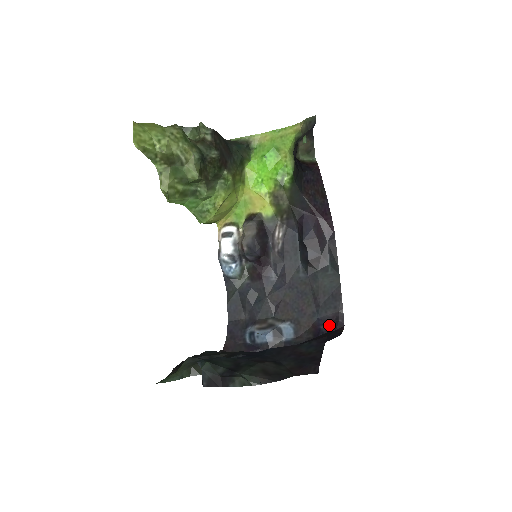
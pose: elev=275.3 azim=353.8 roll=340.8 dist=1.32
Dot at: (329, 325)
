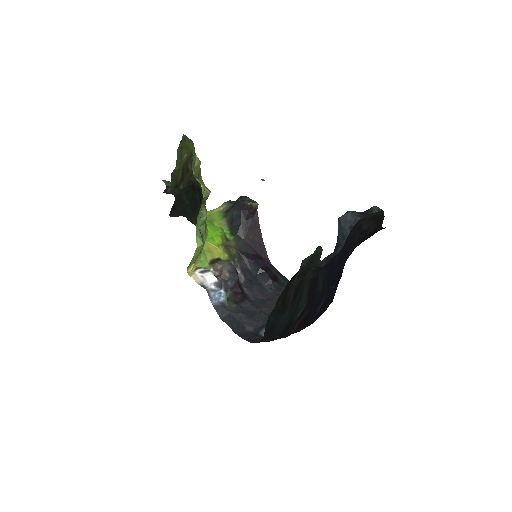
Dot at: occluded
